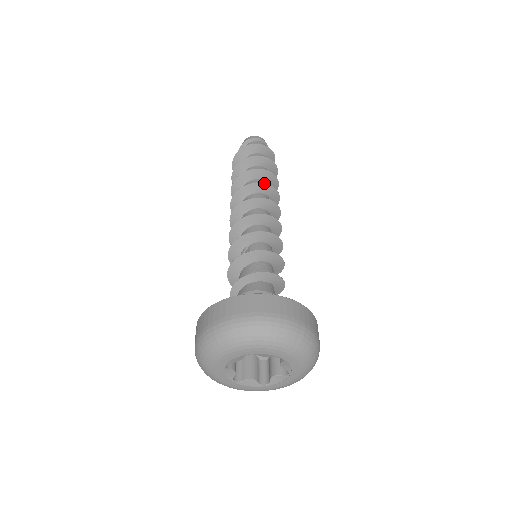
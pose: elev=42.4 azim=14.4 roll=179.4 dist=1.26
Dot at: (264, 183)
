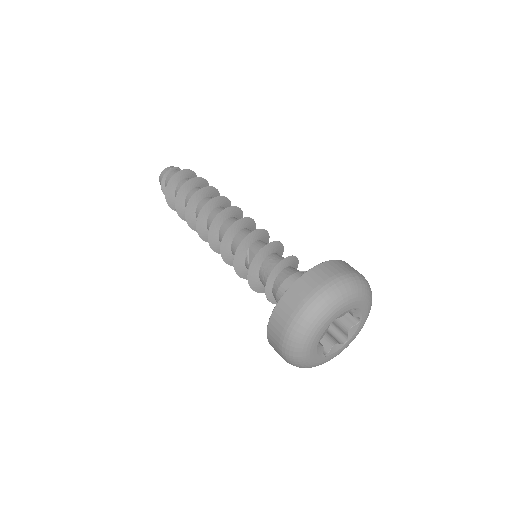
Dot at: (215, 197)
